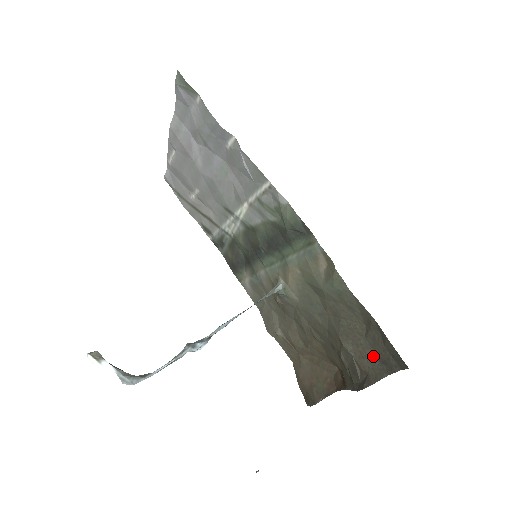
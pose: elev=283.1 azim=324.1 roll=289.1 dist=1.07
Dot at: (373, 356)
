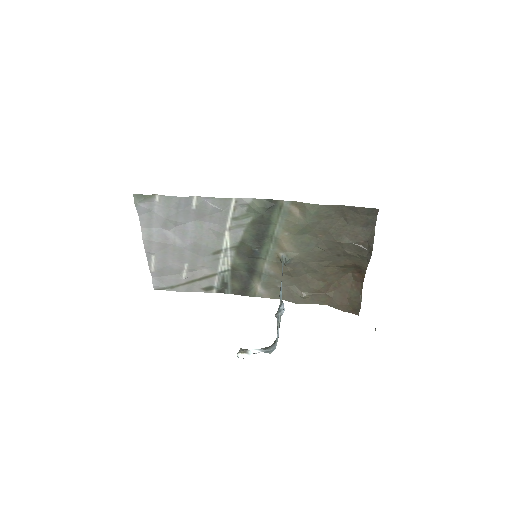
Dot at: (360, 229)
